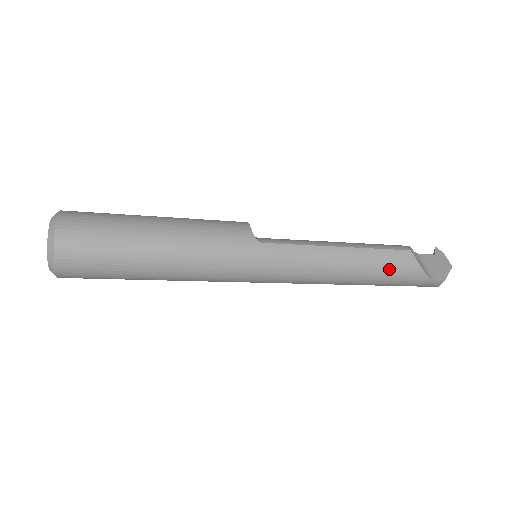
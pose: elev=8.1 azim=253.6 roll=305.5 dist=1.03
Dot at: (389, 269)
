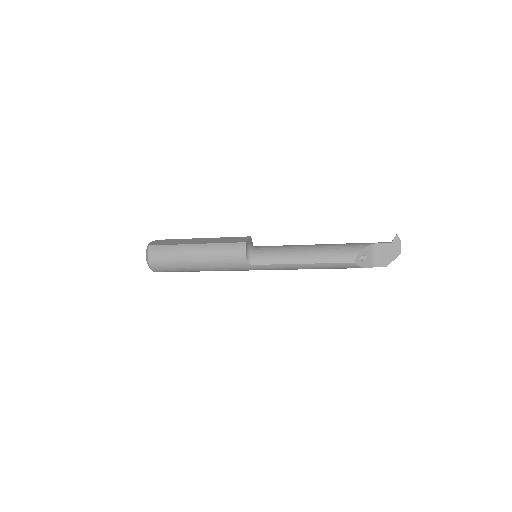
Dot at: (339, 268)
